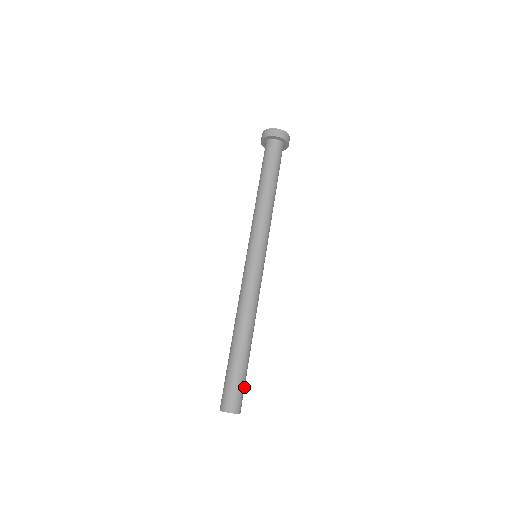
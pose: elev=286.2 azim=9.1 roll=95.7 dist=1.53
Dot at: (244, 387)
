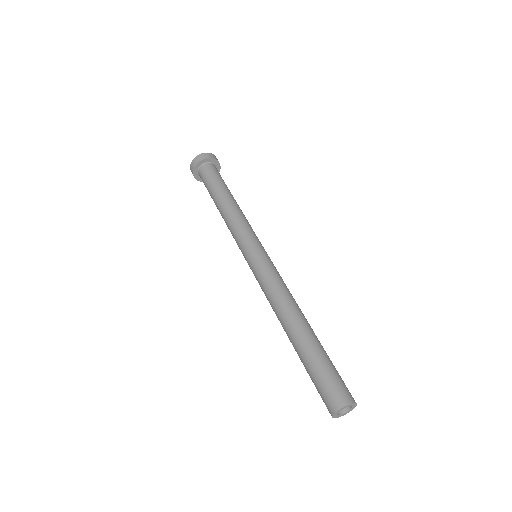
Dot at: occluded
